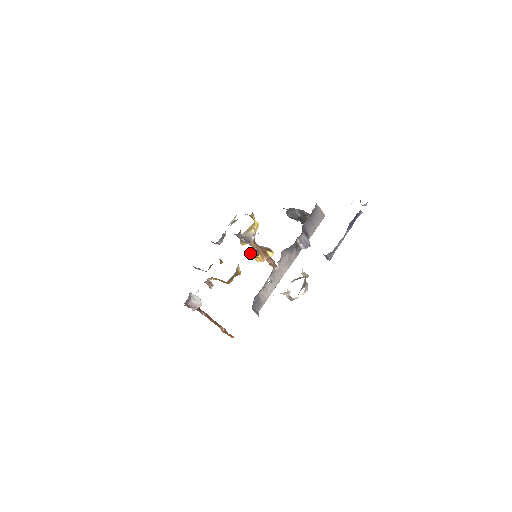
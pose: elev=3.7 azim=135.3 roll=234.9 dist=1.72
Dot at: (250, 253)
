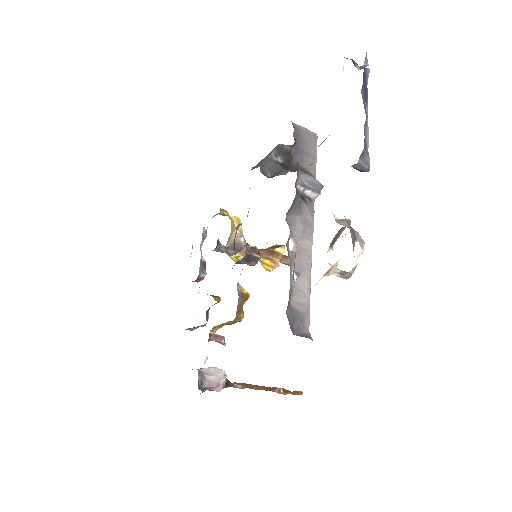
Dot at: (245, 258)
